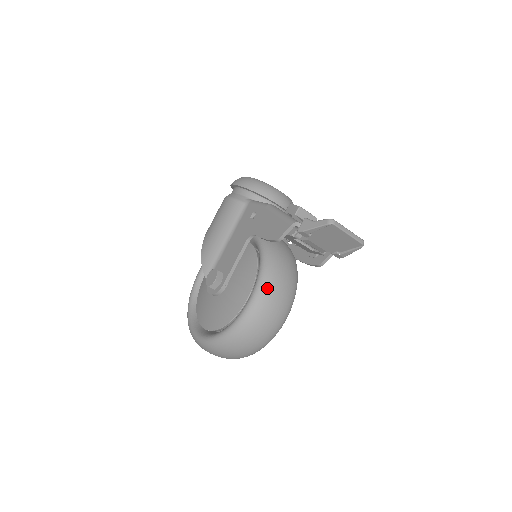
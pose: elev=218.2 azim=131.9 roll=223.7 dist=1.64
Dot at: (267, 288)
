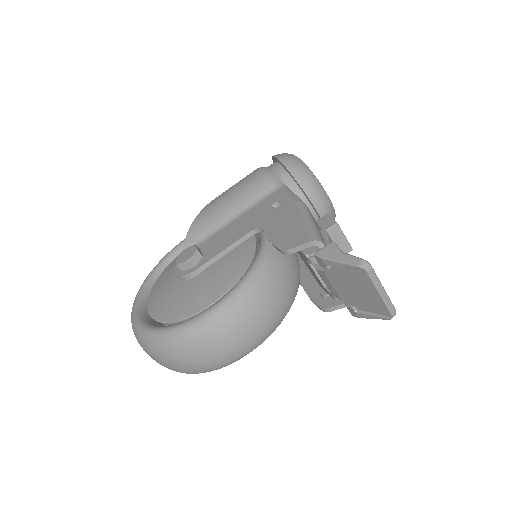
Dot at: (240, 305)
